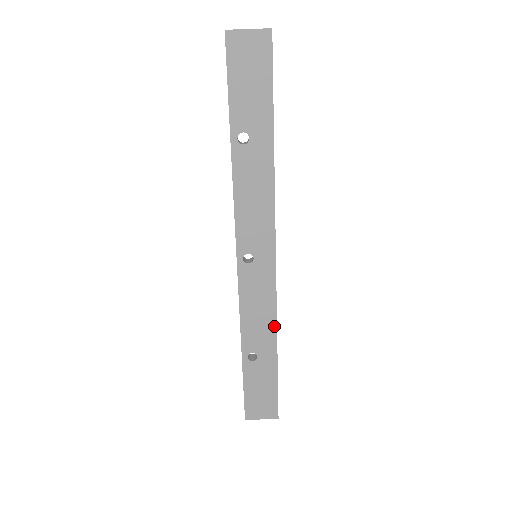
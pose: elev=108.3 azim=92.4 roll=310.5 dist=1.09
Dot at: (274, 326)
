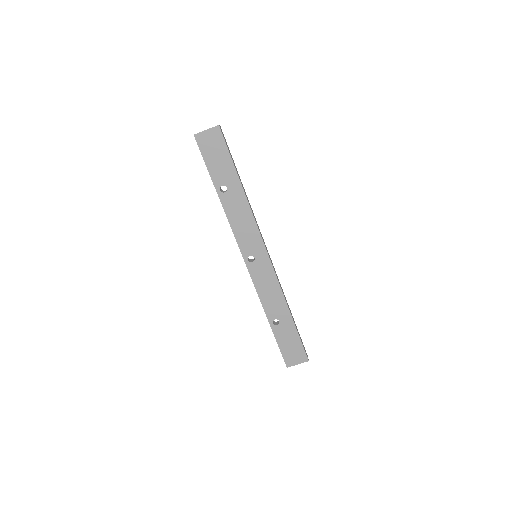
Dot at: (283, 298)
